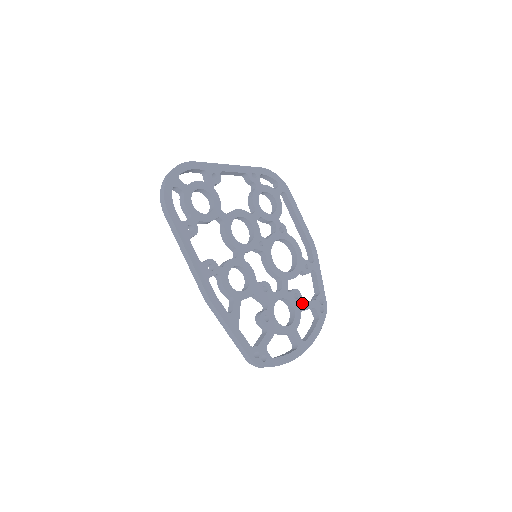
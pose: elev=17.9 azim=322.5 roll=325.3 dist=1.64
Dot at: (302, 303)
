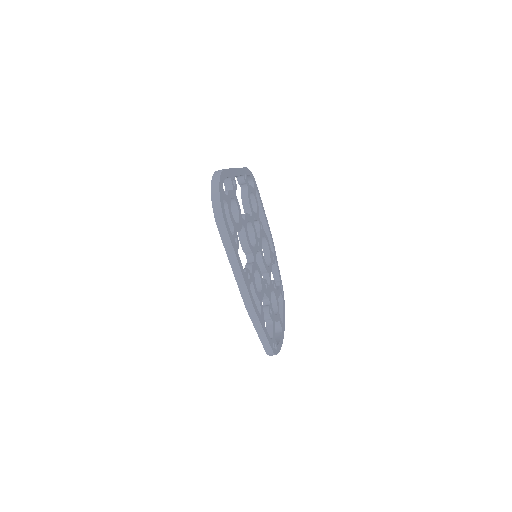
Dot at: (277, 291)
